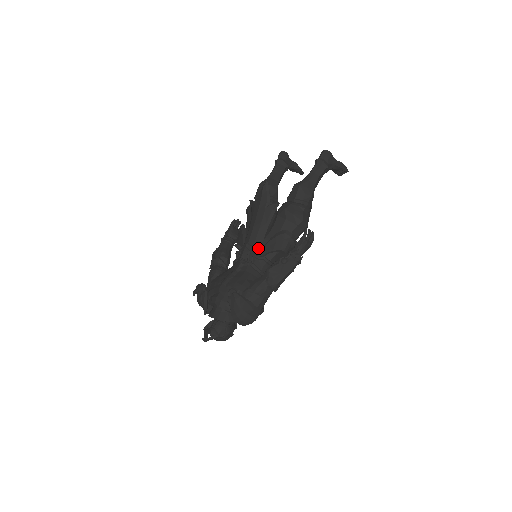
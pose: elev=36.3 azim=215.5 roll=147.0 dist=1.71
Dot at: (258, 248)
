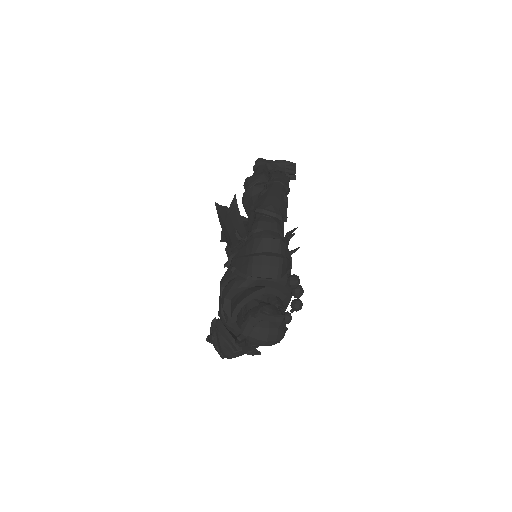
Dot at: (244, 236)
